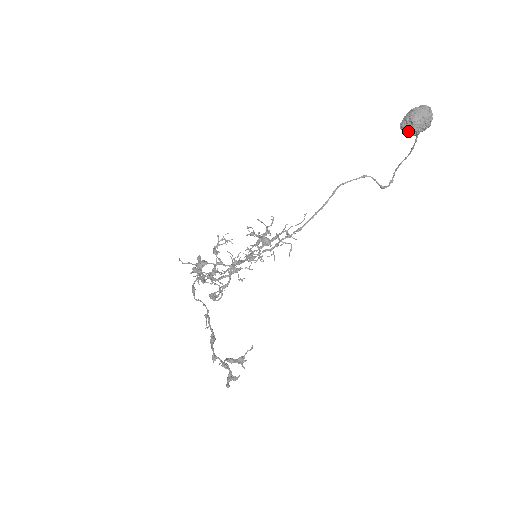
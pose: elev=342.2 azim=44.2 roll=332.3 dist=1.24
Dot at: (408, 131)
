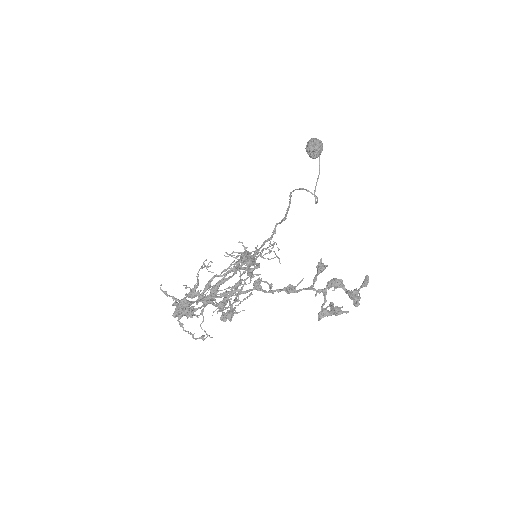
Dot at: (315, 148)
